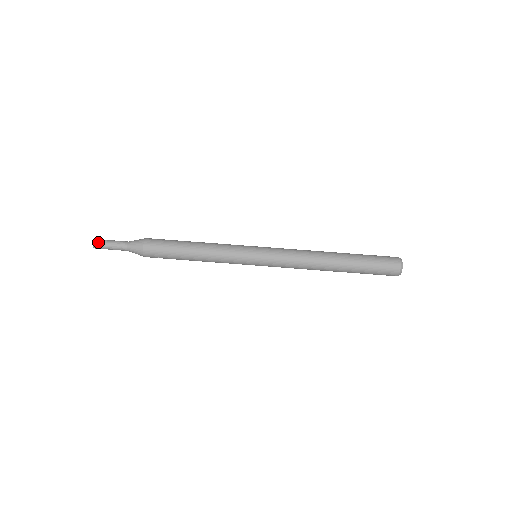
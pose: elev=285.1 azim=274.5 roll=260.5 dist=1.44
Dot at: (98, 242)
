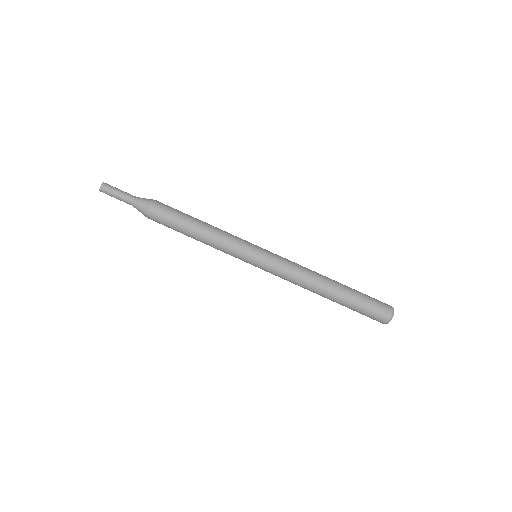
Dot at: (107, 186)
